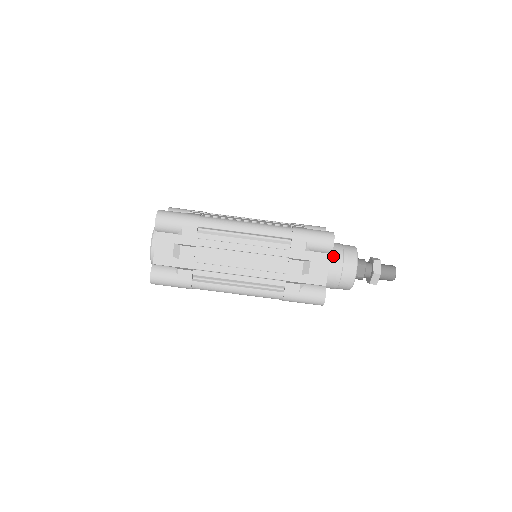
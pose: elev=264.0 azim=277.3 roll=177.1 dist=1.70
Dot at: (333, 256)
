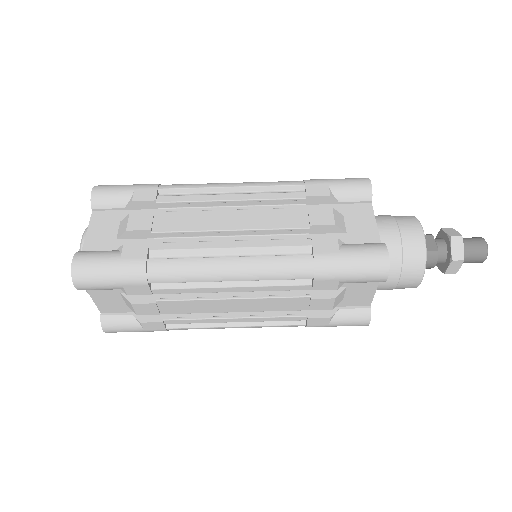
Dot at: (376, 217)
